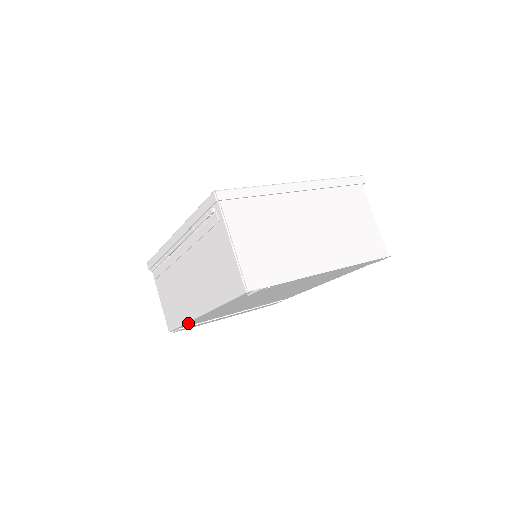
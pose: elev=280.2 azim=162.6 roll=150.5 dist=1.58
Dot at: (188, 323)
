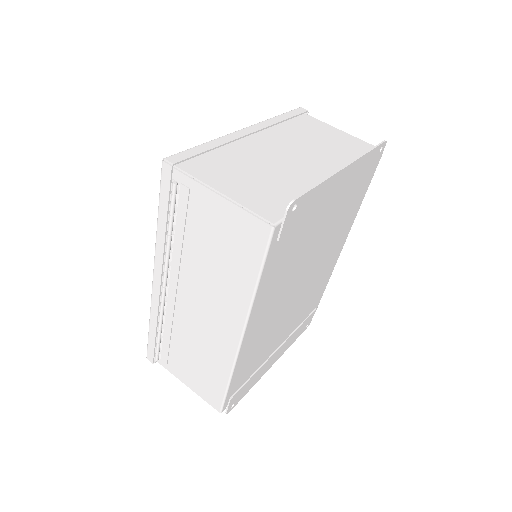
Dot at: (234, 375)
